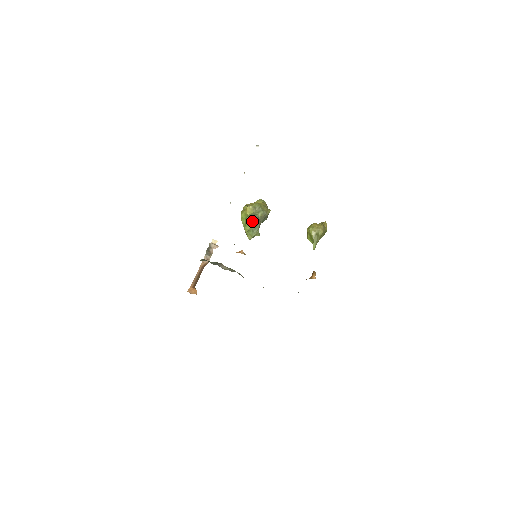
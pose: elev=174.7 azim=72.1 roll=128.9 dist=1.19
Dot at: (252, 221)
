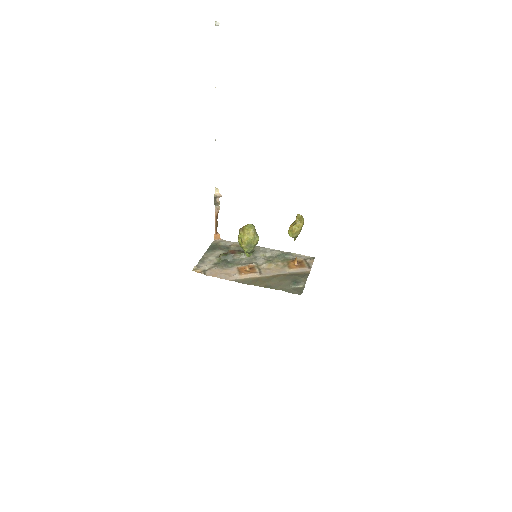
Dot at: (248, 253)
